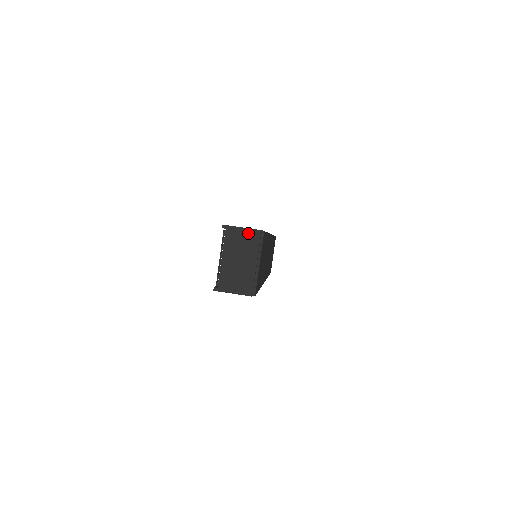
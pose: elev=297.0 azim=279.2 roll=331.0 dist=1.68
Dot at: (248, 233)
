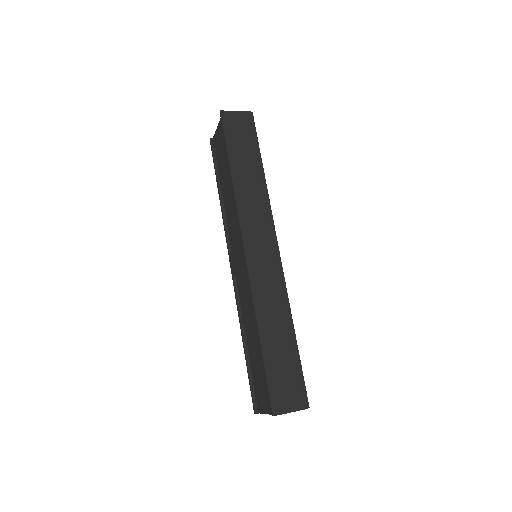
Dot at: occluded
